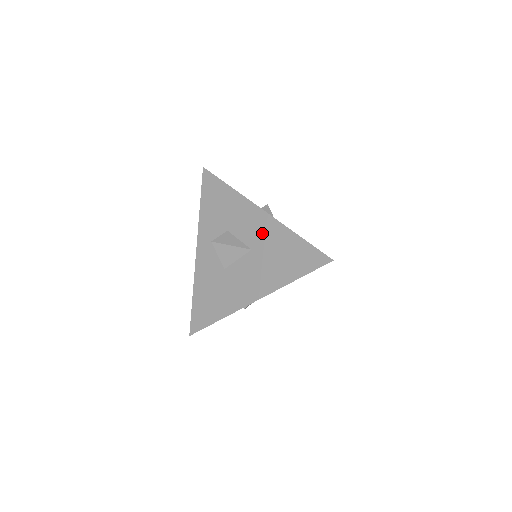
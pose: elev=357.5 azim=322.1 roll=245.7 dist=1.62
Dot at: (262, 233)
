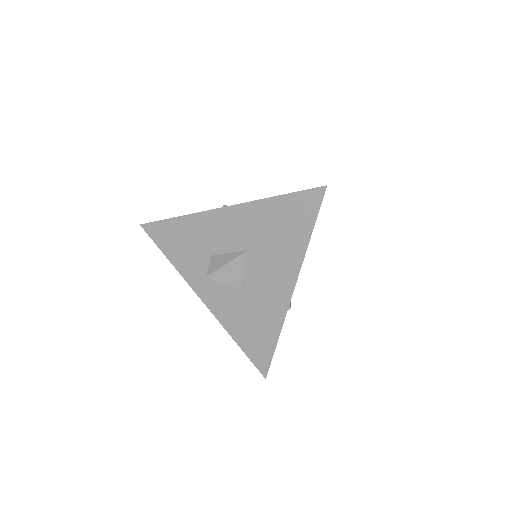
Dot at: (243, 227)
